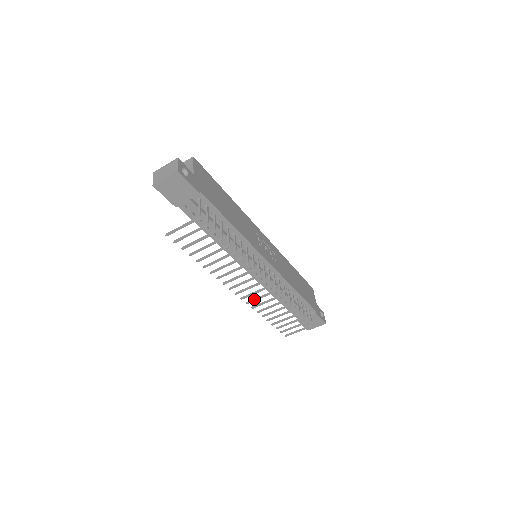
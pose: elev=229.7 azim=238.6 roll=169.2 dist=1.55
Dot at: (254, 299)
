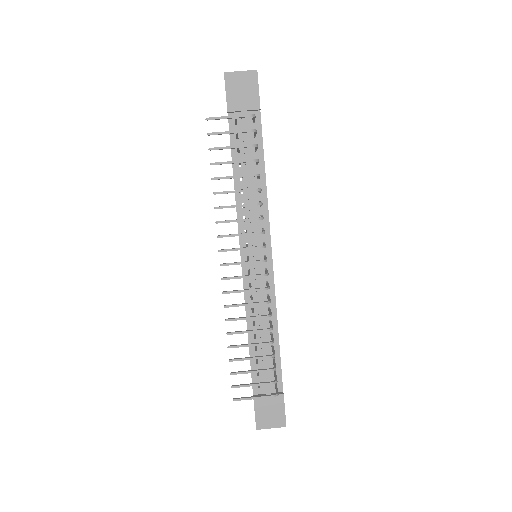
Dot at: (236, 290)
